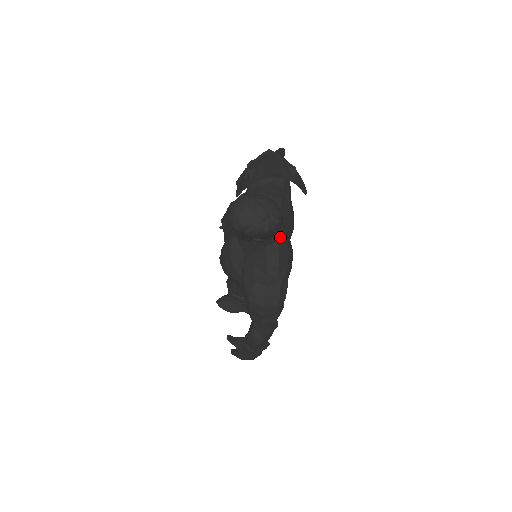
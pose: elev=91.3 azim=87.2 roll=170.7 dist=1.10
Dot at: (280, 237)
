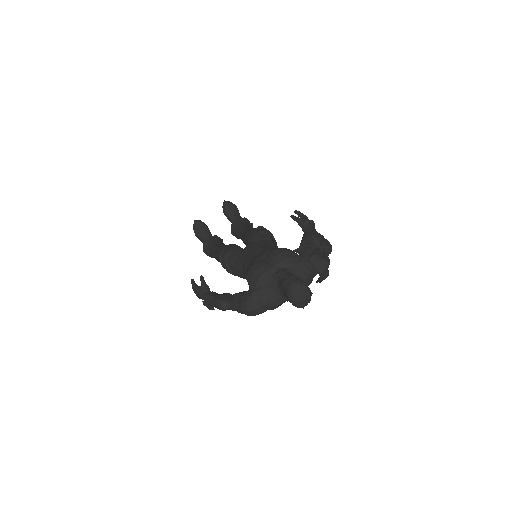
Dot at: occluded
